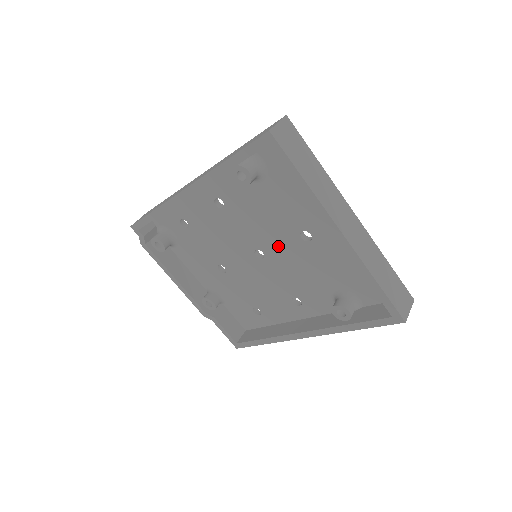
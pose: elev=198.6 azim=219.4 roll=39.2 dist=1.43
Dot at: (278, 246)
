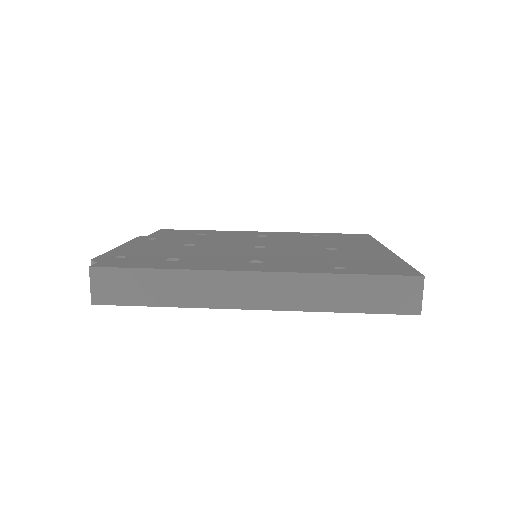
Dot at: occluded
